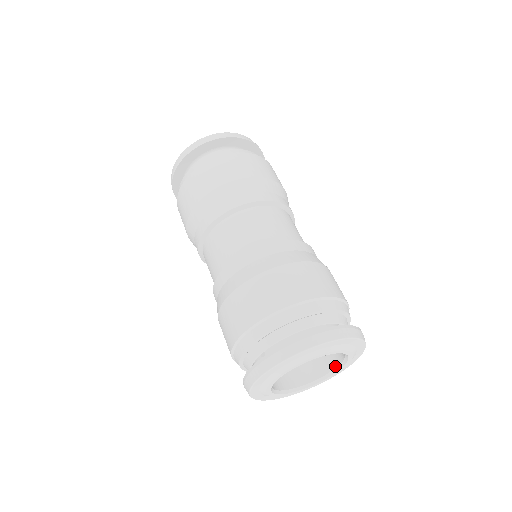
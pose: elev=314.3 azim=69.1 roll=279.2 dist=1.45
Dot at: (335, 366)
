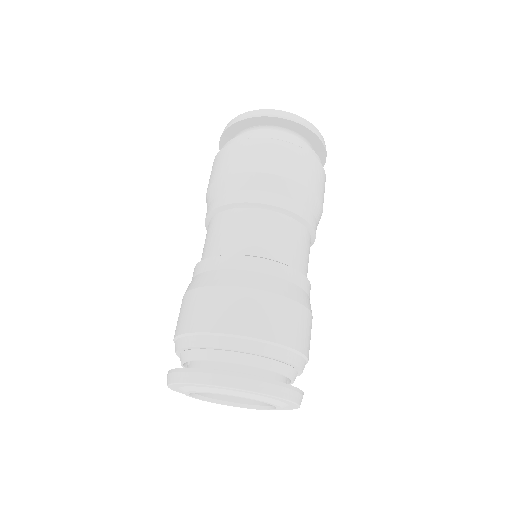
Dot at: occluded
